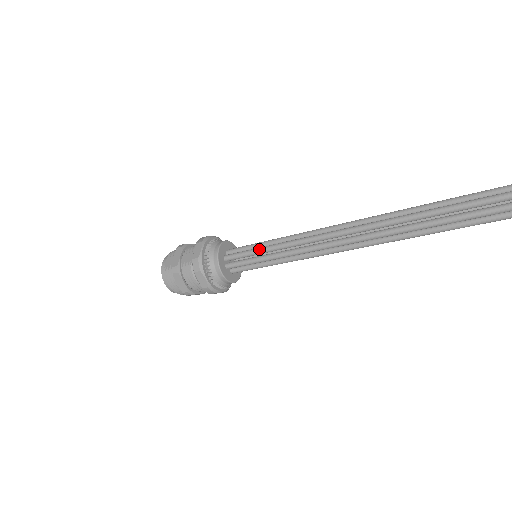
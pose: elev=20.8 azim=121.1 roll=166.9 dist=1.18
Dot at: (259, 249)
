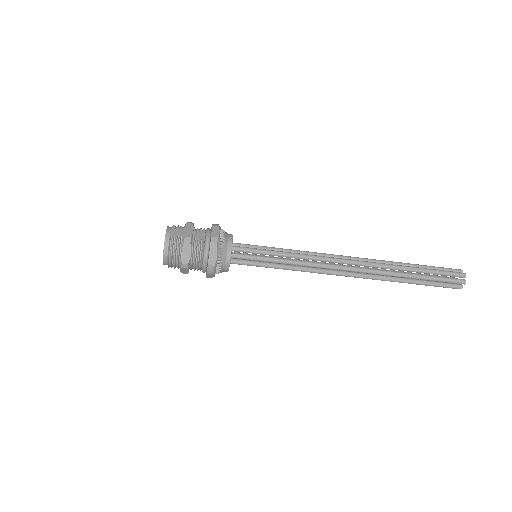
Dot at: (267, 250)
